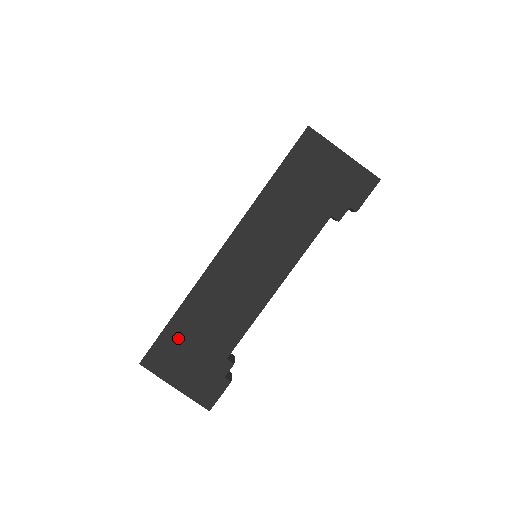
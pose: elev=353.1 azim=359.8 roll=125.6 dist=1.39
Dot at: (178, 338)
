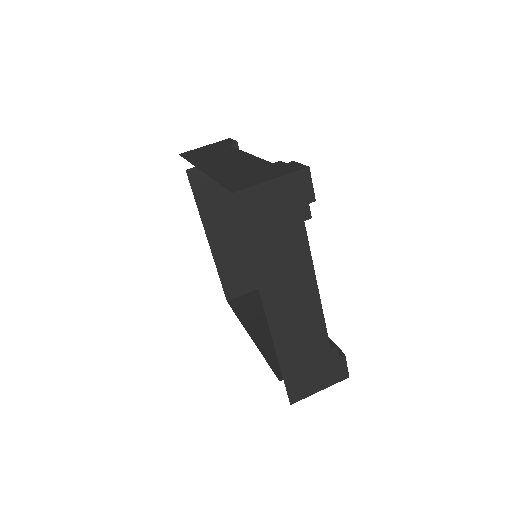
Dot at: (295, 373)
